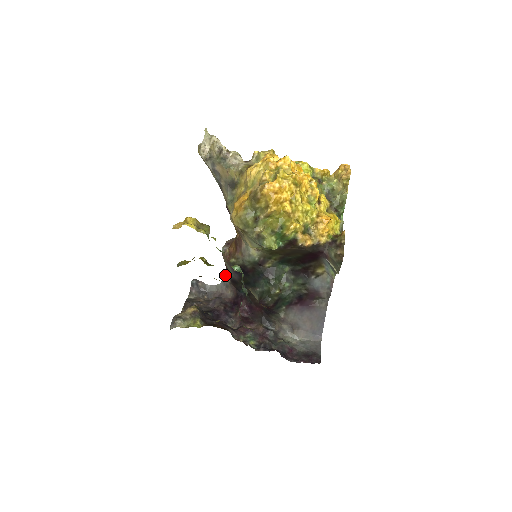
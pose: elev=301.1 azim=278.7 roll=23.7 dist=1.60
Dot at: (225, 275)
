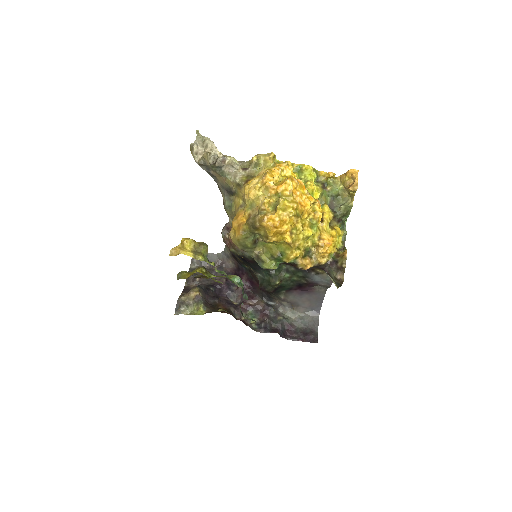
Dot at: (226, 248)
